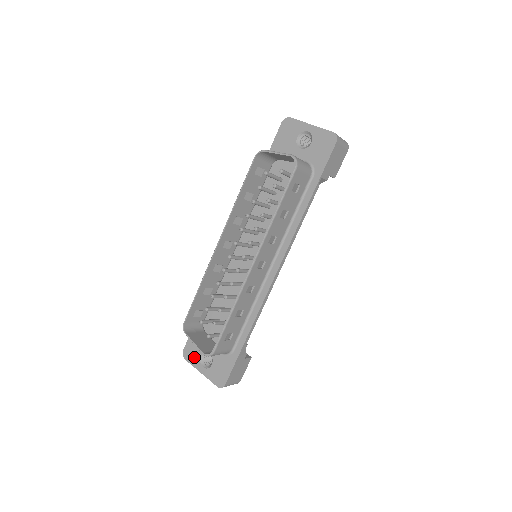
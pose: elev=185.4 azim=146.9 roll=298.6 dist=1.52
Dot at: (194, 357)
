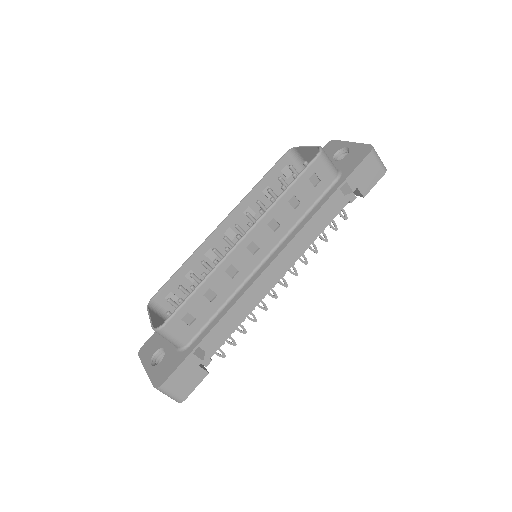
Dot at: (148, 353)
